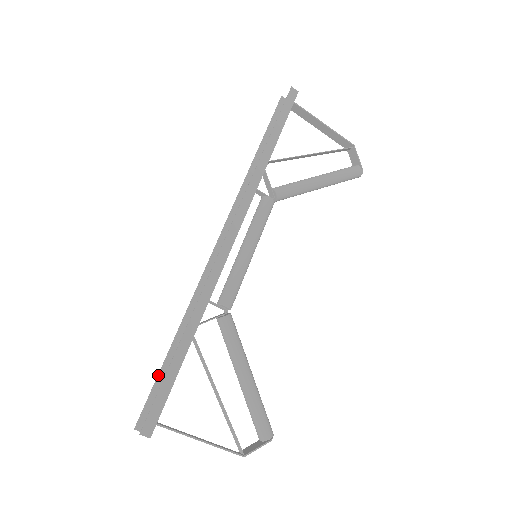
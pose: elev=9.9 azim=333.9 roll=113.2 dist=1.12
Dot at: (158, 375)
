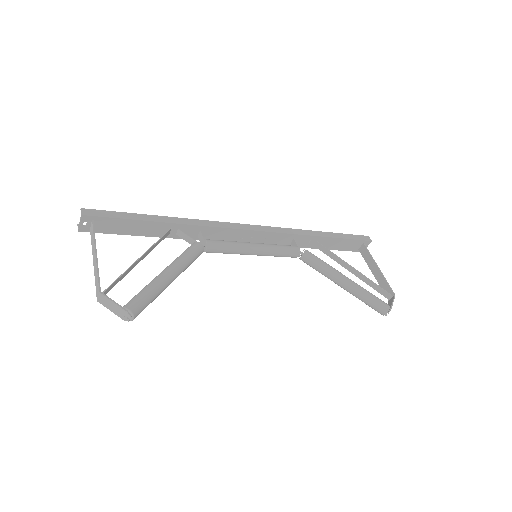
Dot at: occluded
